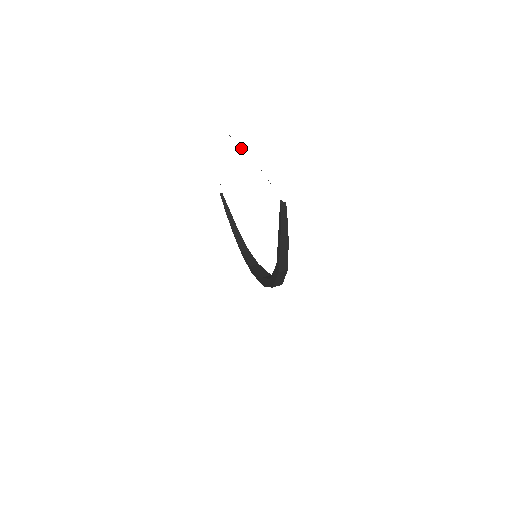
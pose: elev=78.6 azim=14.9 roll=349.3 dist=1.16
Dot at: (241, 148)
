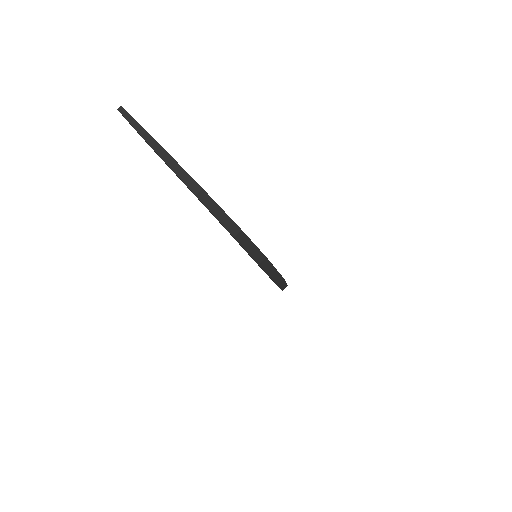
Dot at: occluded
